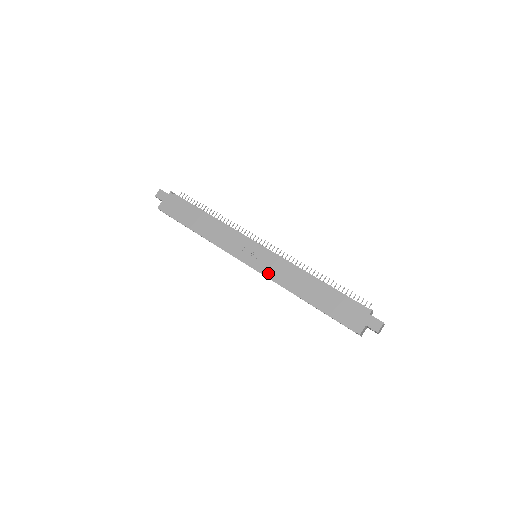
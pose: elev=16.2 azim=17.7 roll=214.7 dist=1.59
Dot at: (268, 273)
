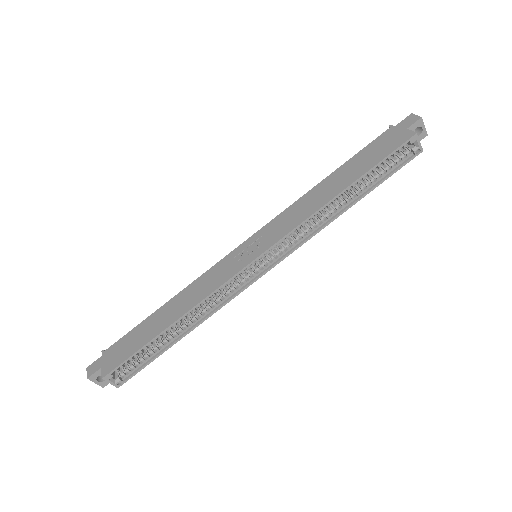
Dot at: (284, 232)
